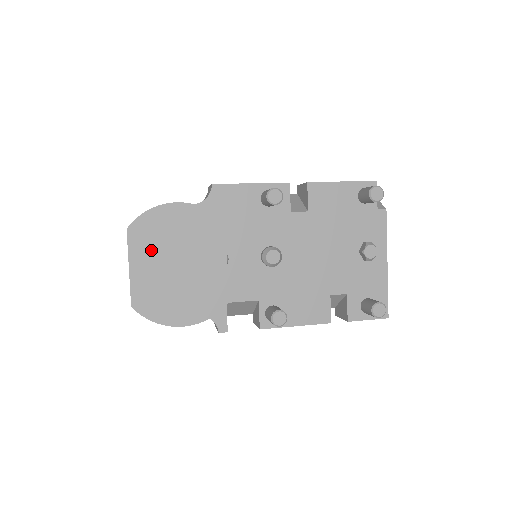
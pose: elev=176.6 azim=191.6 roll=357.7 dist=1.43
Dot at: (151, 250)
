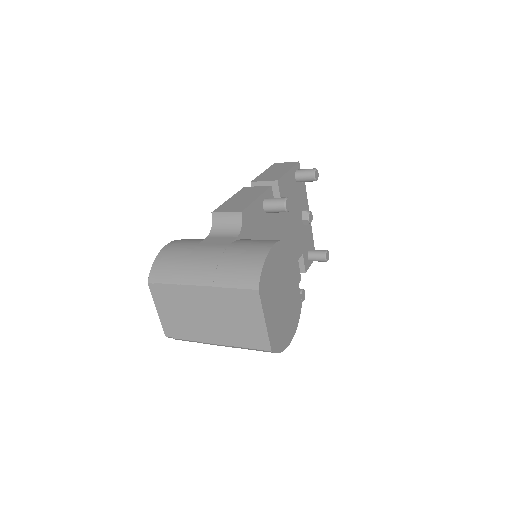
Dot at: (271, 297)
